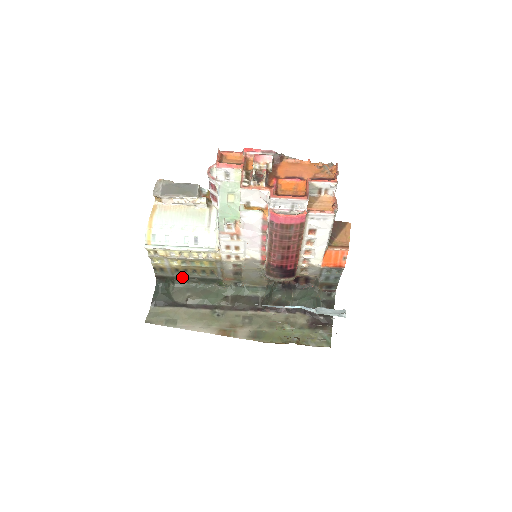
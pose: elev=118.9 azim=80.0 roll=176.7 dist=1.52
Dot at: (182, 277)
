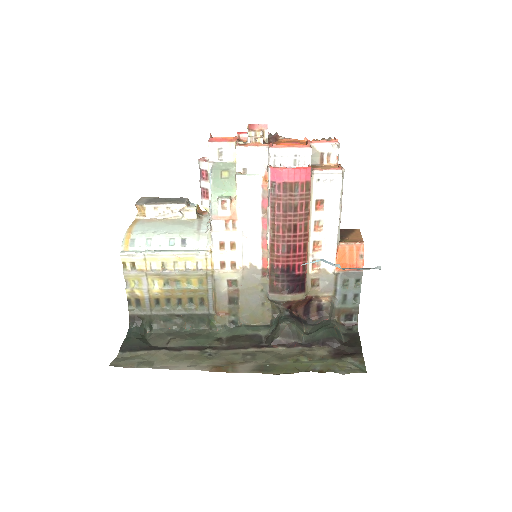
Dot at: (163, 315)
